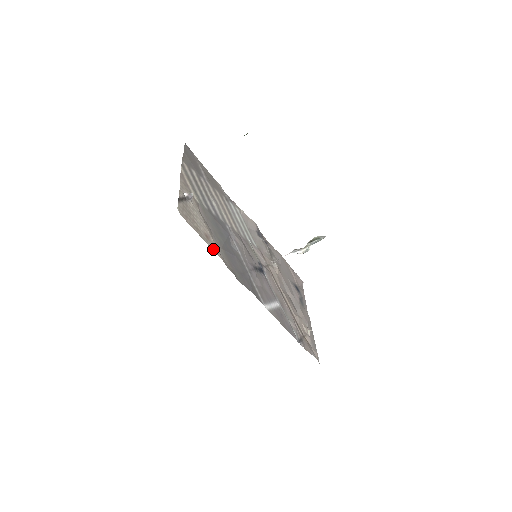
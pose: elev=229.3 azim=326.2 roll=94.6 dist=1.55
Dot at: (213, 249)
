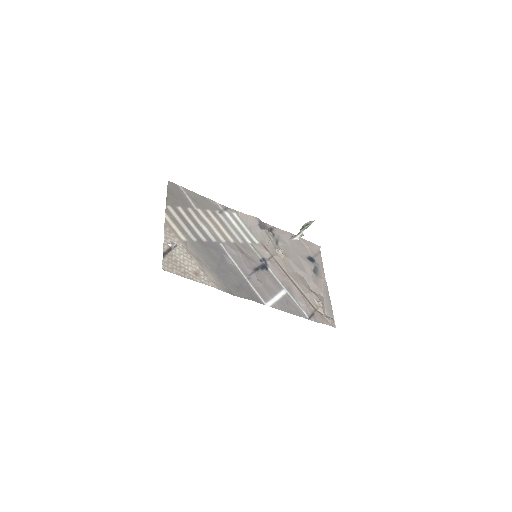
Dot at: (203, 283)
